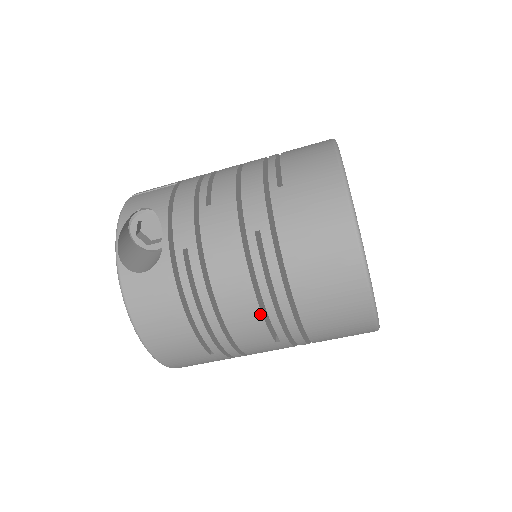
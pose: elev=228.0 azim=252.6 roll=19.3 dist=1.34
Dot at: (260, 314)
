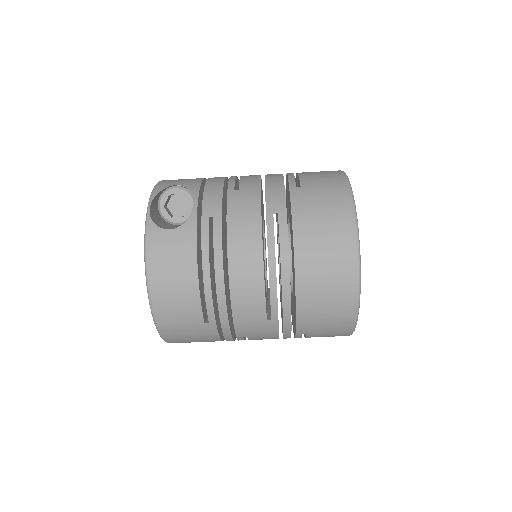
Dot at: (263, 284)
